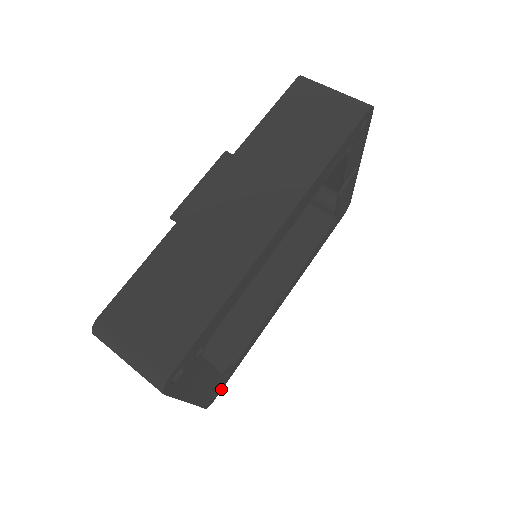
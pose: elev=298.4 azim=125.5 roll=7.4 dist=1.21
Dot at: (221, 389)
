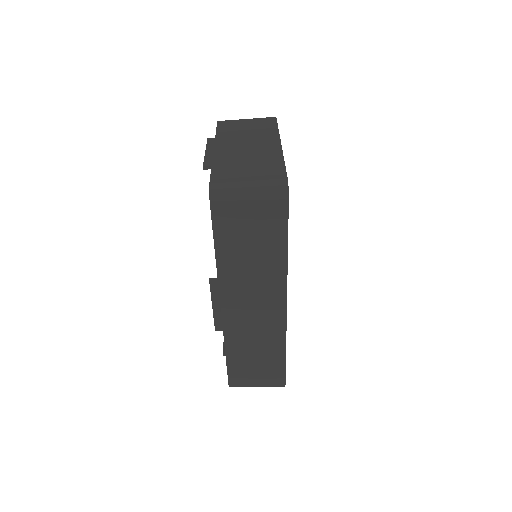
Dot at: occluded
